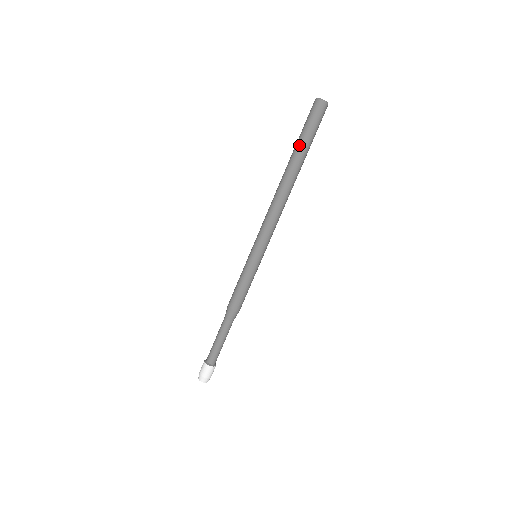
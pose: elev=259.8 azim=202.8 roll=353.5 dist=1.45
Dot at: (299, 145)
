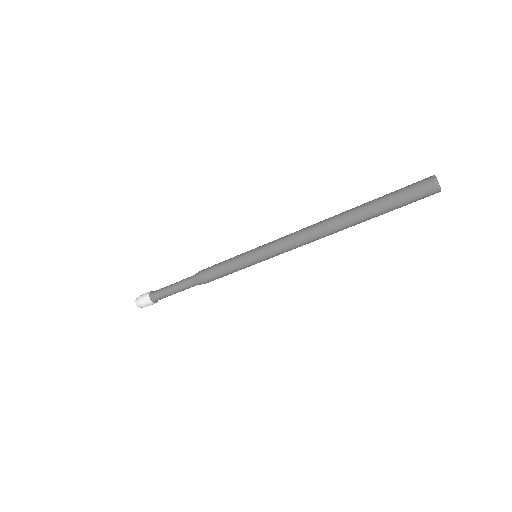
Dot at: (380, 213)
